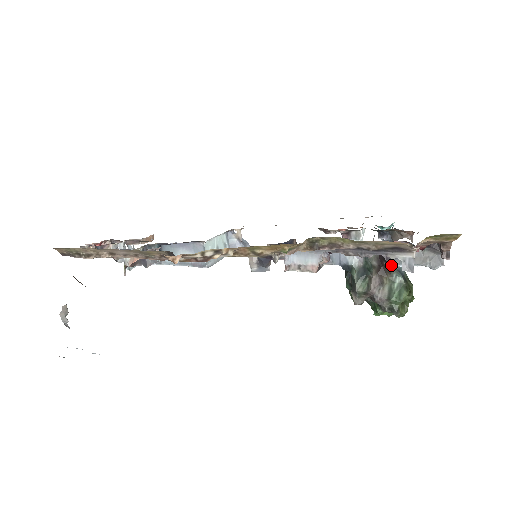
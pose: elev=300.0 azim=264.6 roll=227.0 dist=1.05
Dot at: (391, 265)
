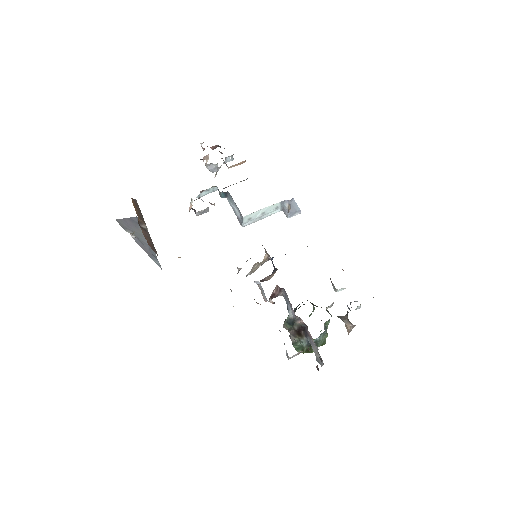
Dot at: (305, 335)
